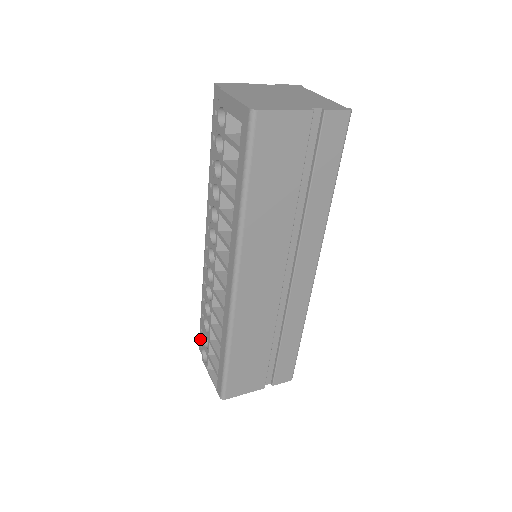
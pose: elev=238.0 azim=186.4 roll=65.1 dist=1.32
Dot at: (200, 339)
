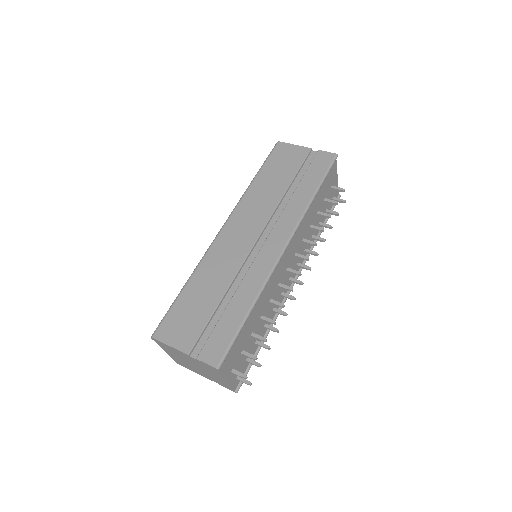
Dot at: occluded
